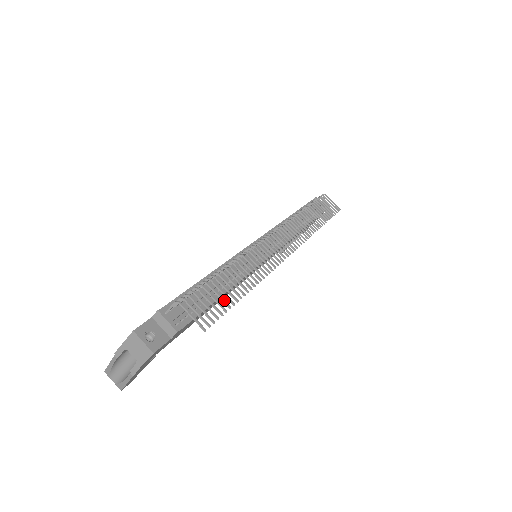
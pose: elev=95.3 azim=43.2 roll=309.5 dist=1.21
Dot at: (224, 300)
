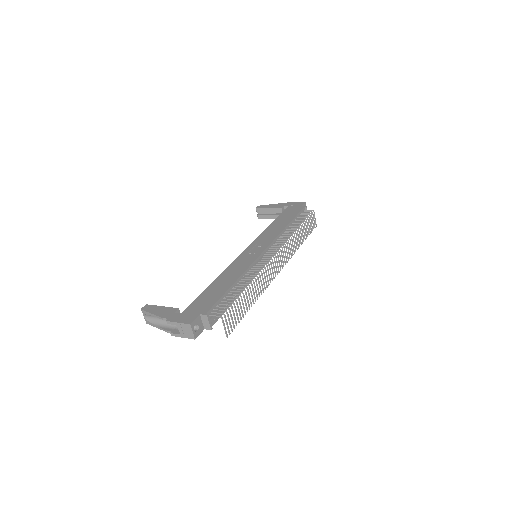
Dot at: occluded
